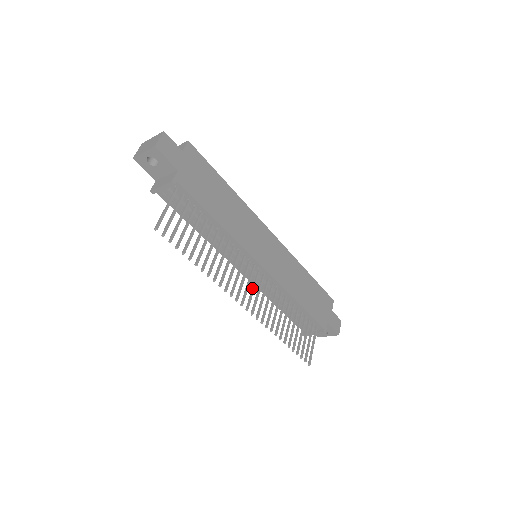
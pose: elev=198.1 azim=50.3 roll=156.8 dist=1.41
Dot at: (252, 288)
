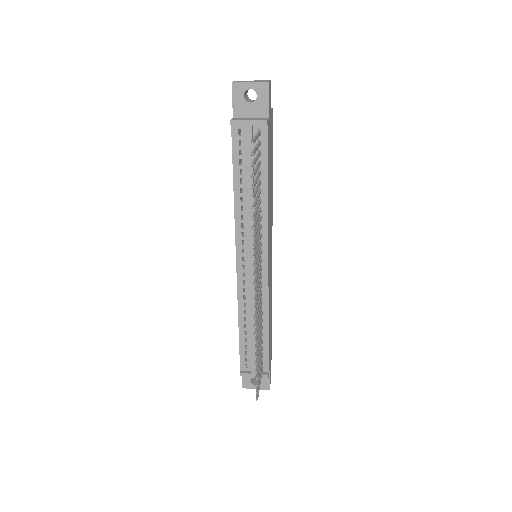
Dot at: (258, 277)
